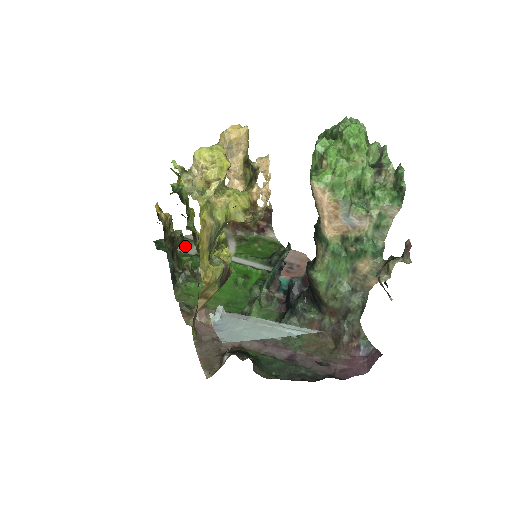
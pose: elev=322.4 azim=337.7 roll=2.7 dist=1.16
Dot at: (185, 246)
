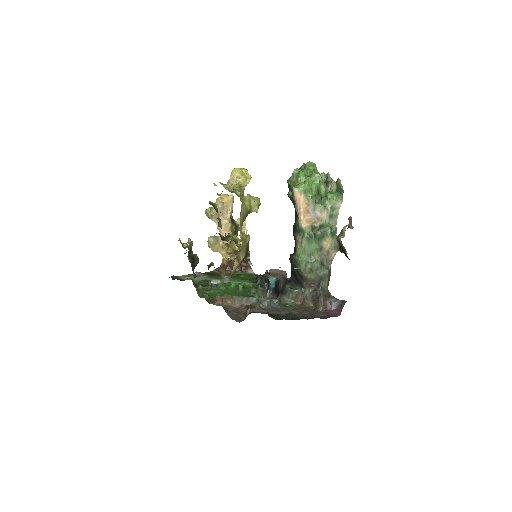
Dot at: (193, 278)
